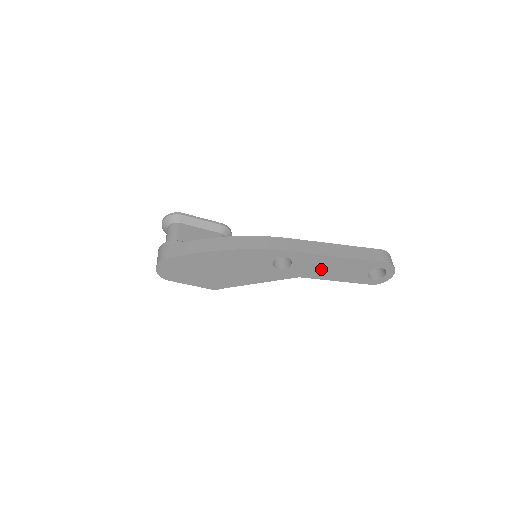
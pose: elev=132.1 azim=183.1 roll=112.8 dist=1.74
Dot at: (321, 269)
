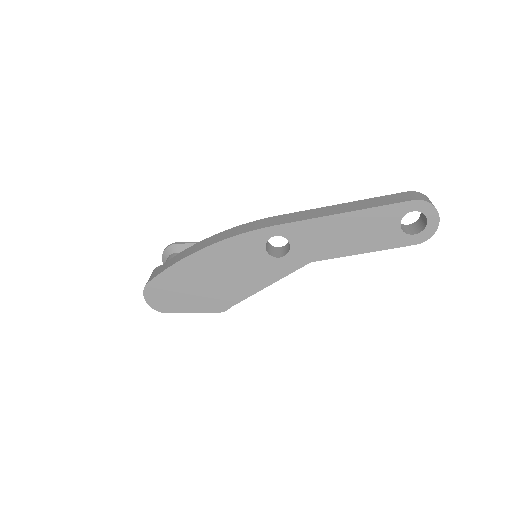
Dot at: (332, 240)
